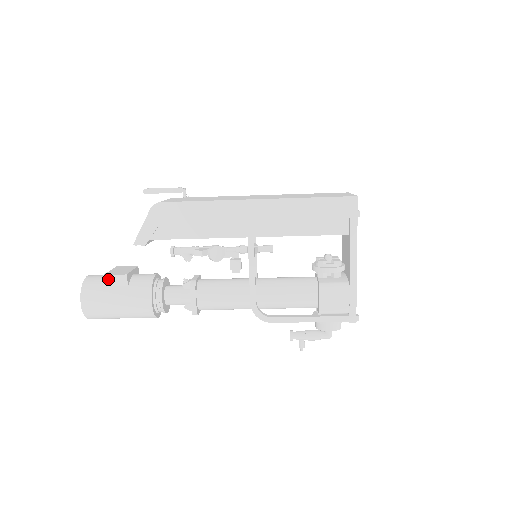
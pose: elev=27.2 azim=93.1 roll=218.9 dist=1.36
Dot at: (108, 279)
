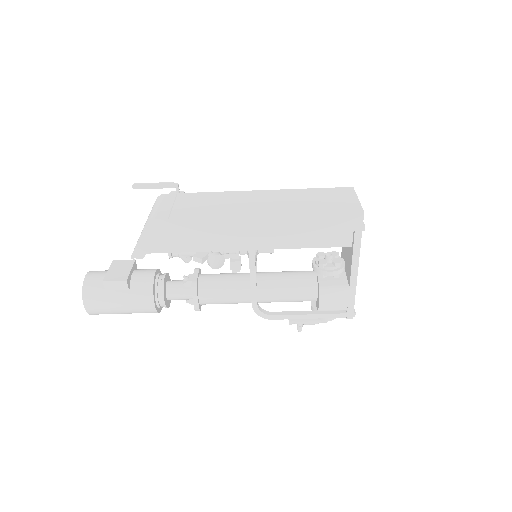
Dot at: (108, 285)
